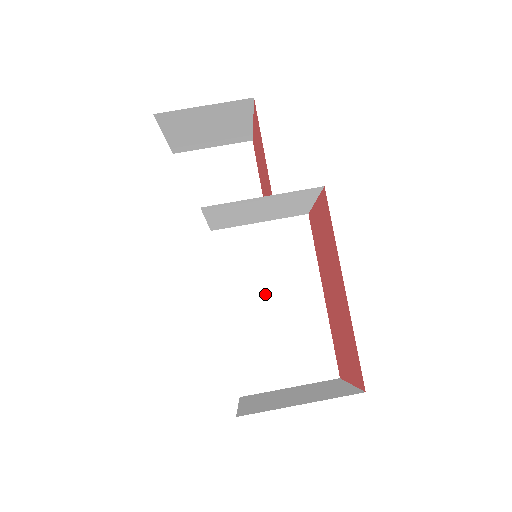
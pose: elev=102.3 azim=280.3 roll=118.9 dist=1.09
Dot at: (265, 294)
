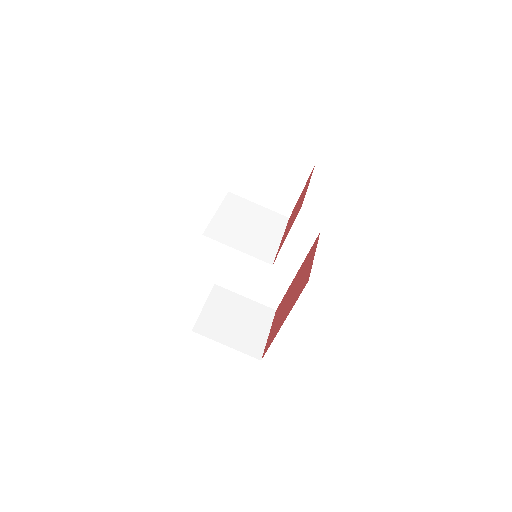
Dot at: occluded
